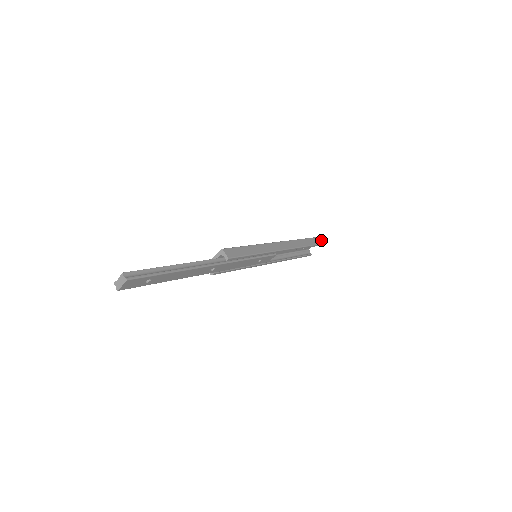
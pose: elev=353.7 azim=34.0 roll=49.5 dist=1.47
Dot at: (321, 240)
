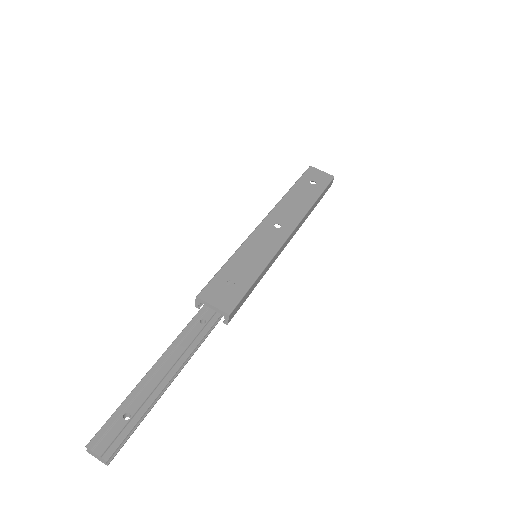
Dot at: occluded
